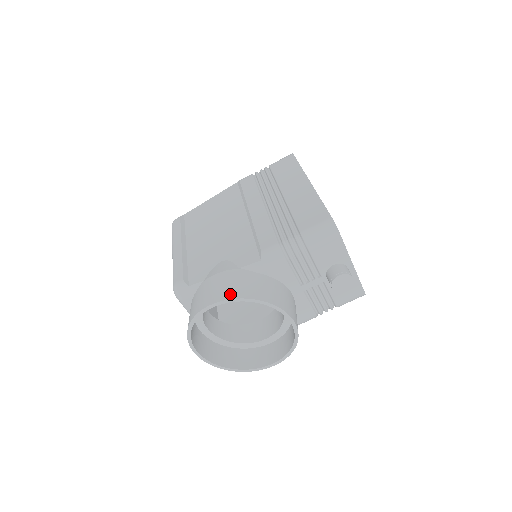
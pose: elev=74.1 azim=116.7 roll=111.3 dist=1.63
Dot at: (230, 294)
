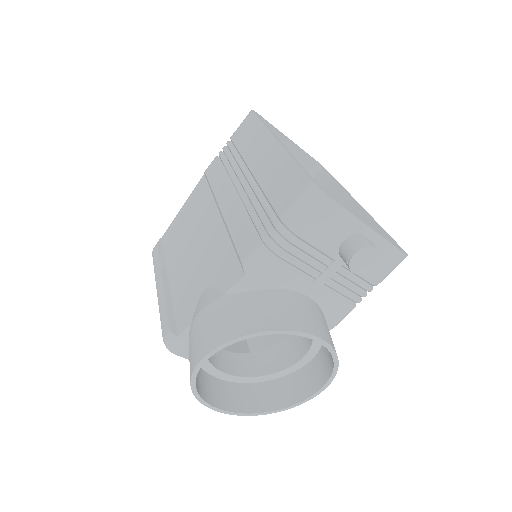
Dot at: (219, 338)
